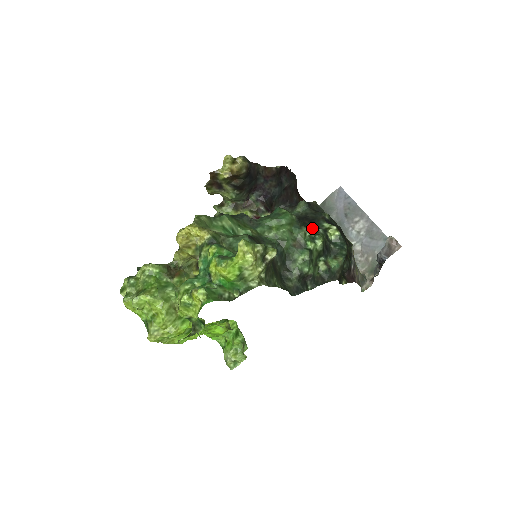
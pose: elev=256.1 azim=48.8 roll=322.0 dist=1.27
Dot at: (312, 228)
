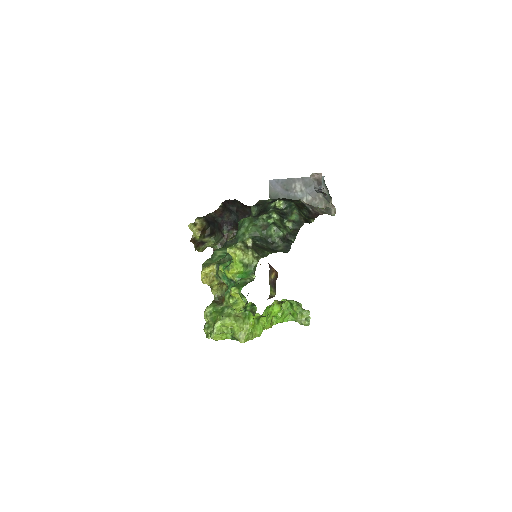
Dot at: (265, 213)
